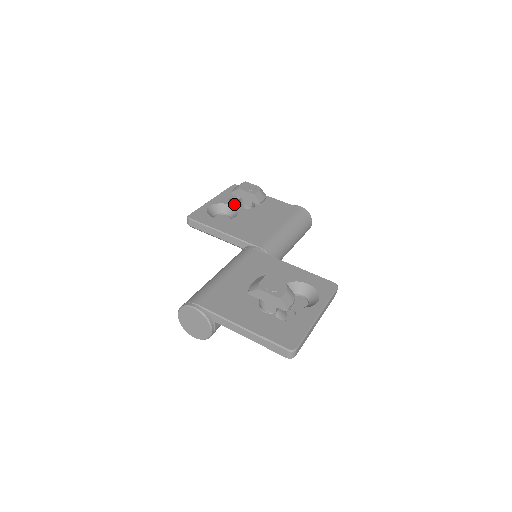
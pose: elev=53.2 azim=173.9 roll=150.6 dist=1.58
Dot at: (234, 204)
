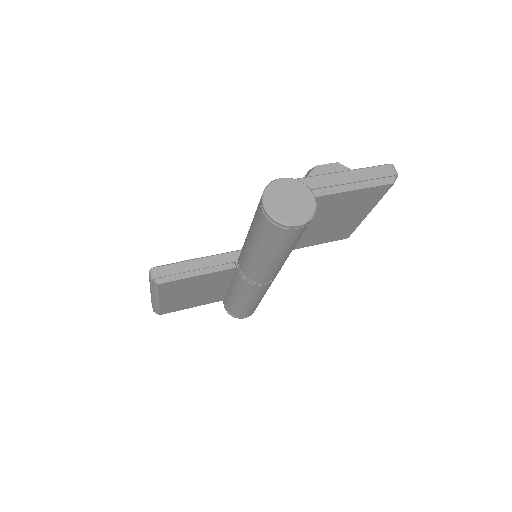
Dot at: occluded
